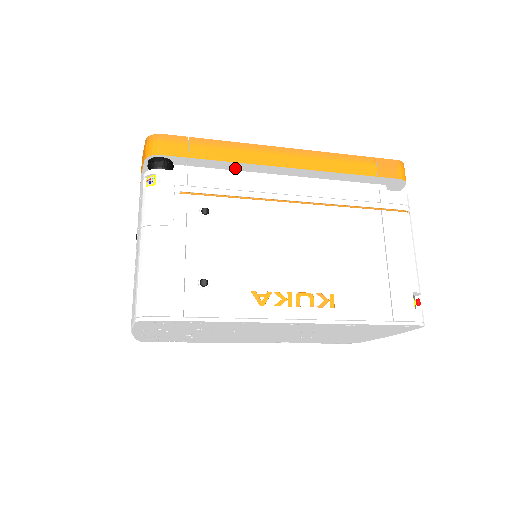
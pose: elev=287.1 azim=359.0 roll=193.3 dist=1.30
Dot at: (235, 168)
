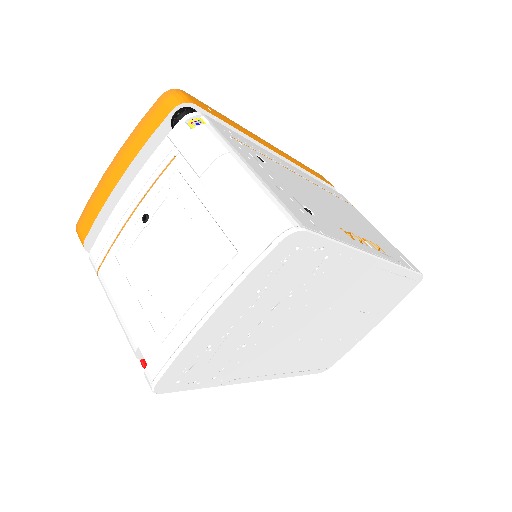
Dot at: occluded
